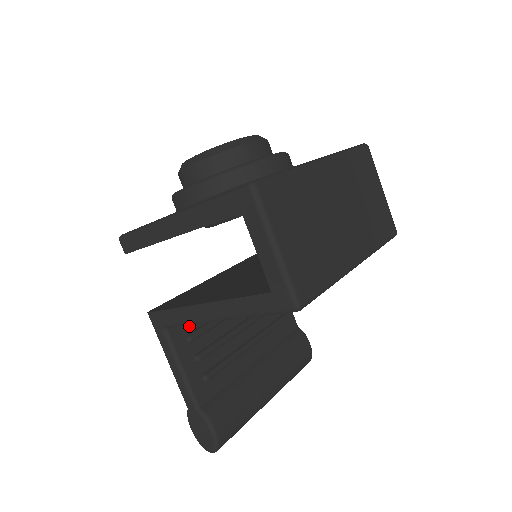
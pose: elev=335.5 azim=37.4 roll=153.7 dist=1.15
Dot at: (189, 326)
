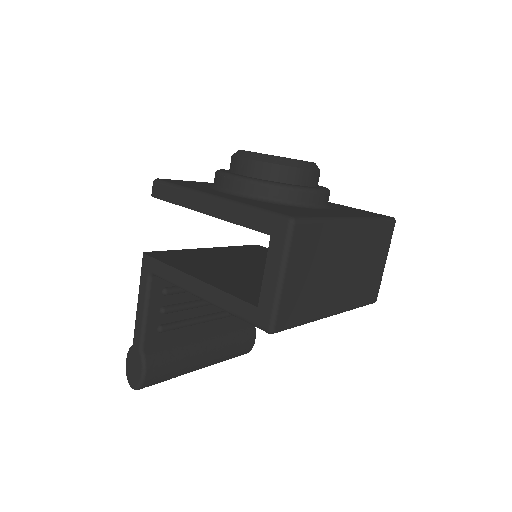
Dot at: occluded
